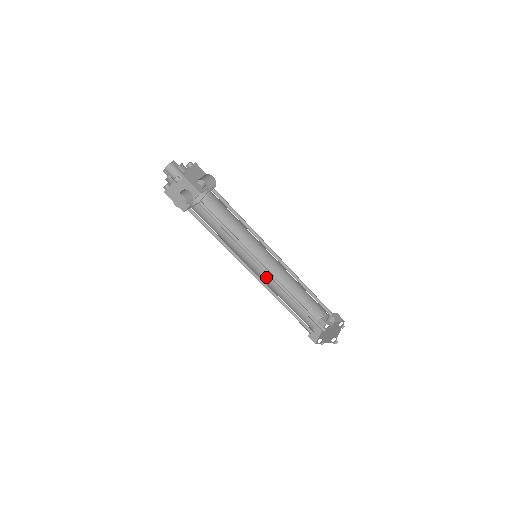
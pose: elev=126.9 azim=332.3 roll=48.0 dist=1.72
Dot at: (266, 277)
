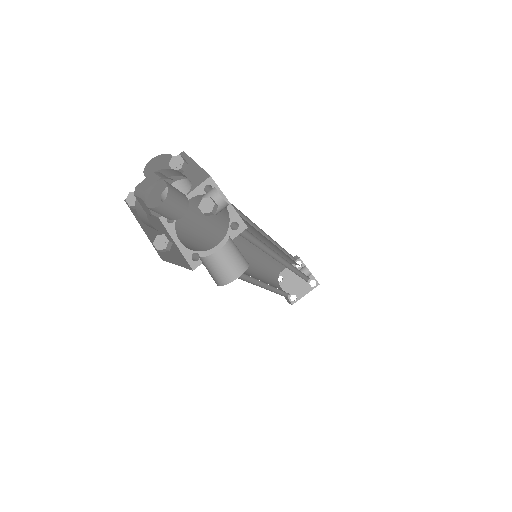
Dot at: (256, 250)
